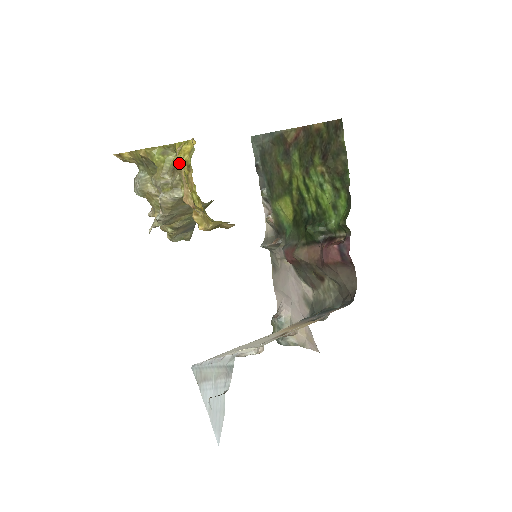
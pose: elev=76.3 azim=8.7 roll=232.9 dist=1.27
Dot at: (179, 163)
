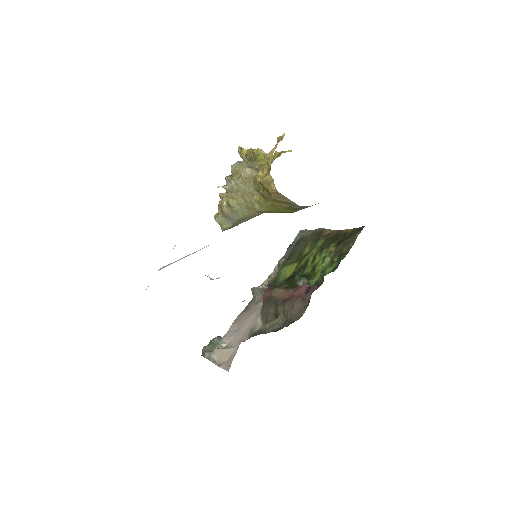
Dot at: (282, 137)
